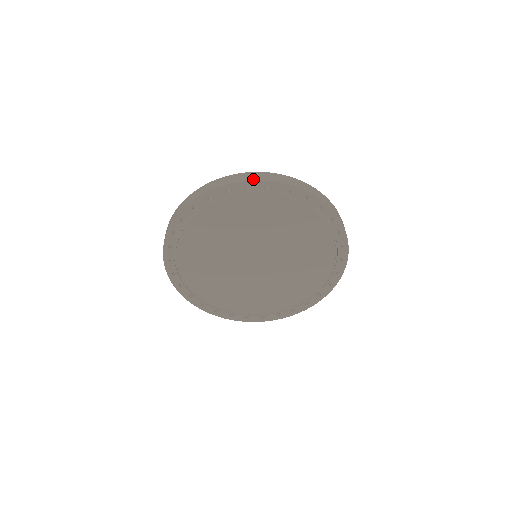
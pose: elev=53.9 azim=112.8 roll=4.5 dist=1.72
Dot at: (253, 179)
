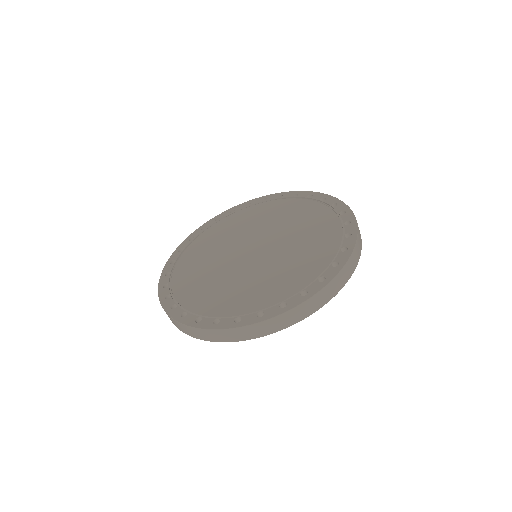
Dot at: occluded
